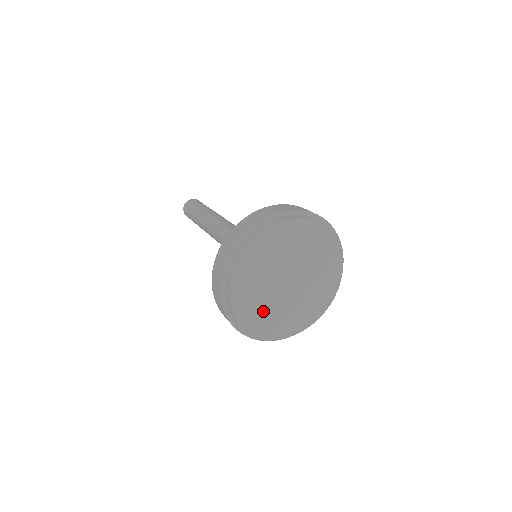
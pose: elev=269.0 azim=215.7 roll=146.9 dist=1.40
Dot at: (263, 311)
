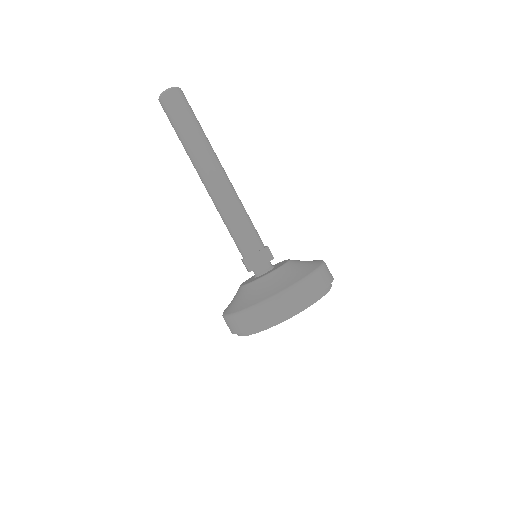
Dot at: occluded
